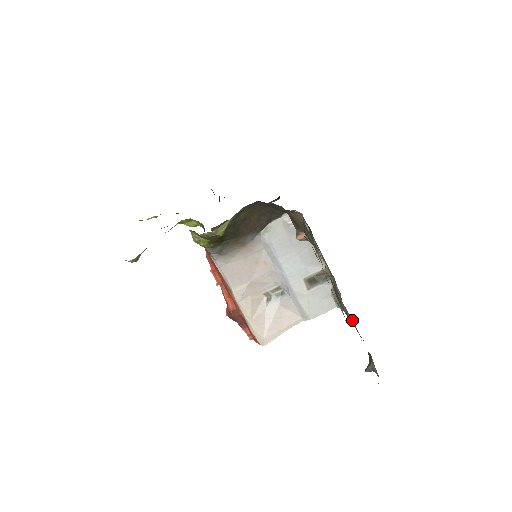
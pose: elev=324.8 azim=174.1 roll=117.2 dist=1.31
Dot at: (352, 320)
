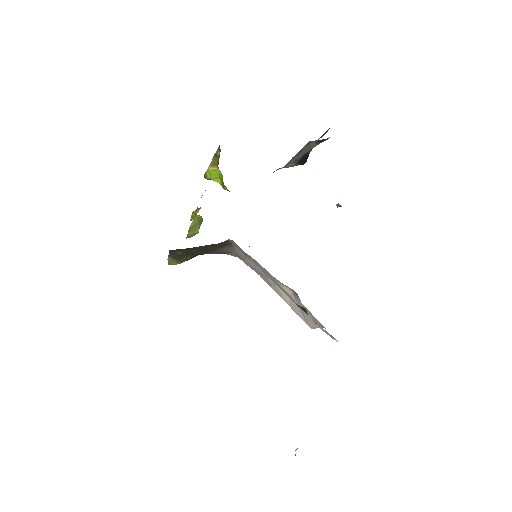
Dot at: occluded
